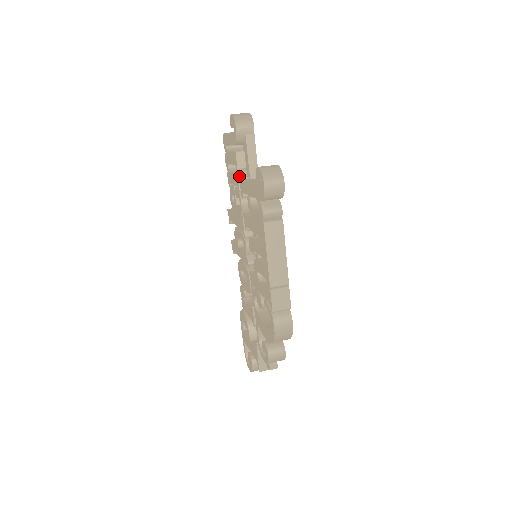
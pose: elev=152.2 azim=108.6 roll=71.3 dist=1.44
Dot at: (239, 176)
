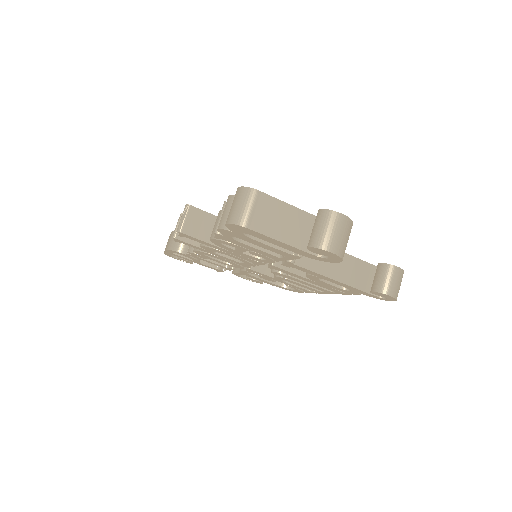
Dot at: occluded
